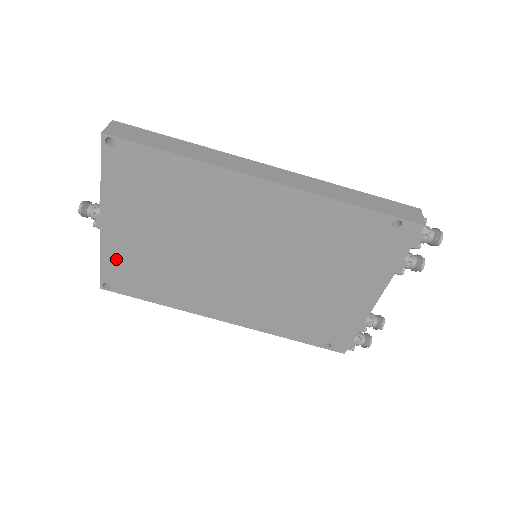
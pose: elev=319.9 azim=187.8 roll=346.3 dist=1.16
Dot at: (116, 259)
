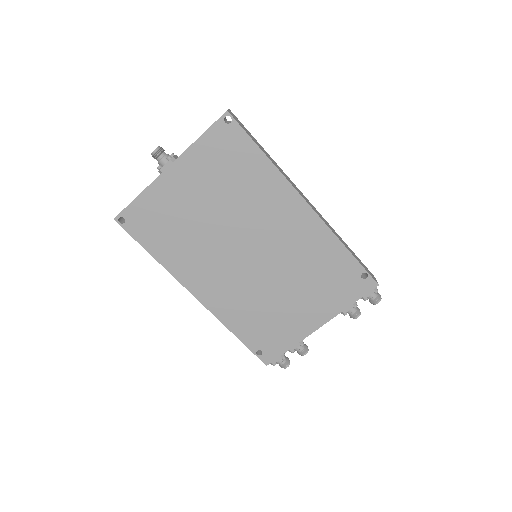
Dot at: (152, 202)
